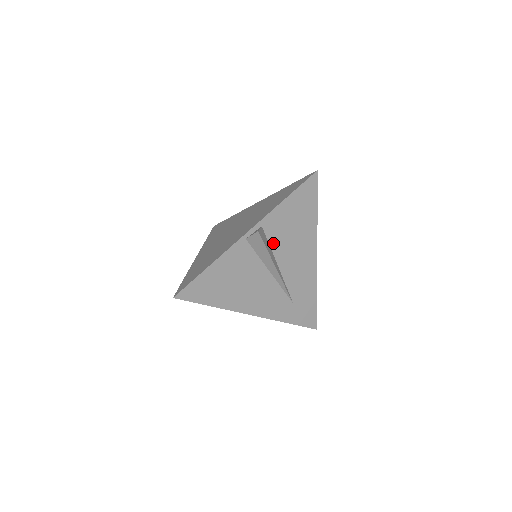
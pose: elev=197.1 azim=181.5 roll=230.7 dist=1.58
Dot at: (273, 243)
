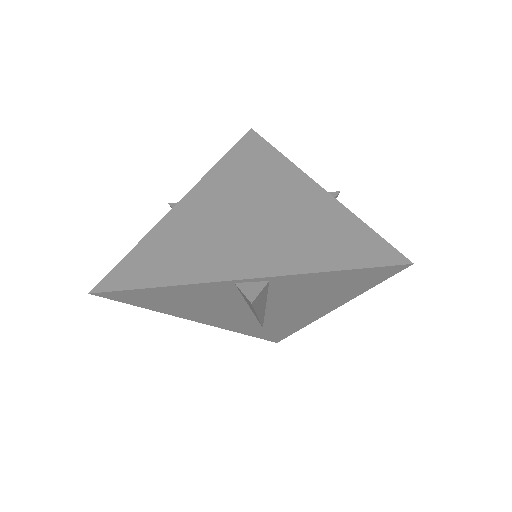
Dot at: (275, 294)
